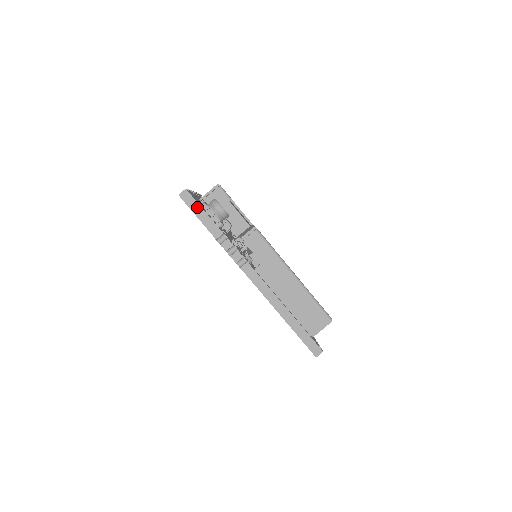
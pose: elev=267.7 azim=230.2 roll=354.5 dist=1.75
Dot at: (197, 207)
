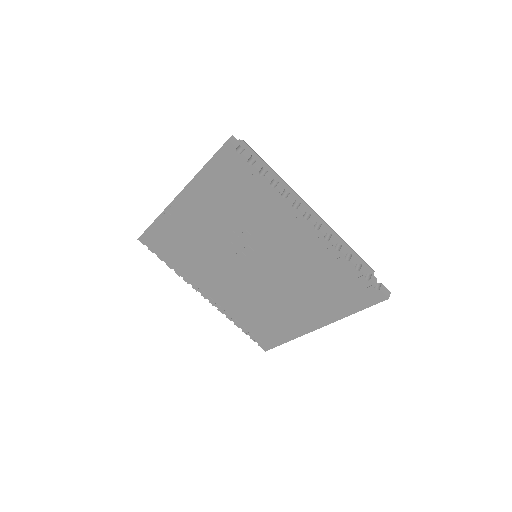
Dot at: occluded
